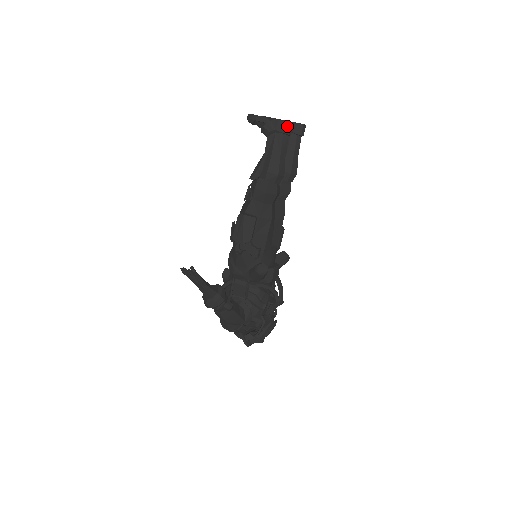
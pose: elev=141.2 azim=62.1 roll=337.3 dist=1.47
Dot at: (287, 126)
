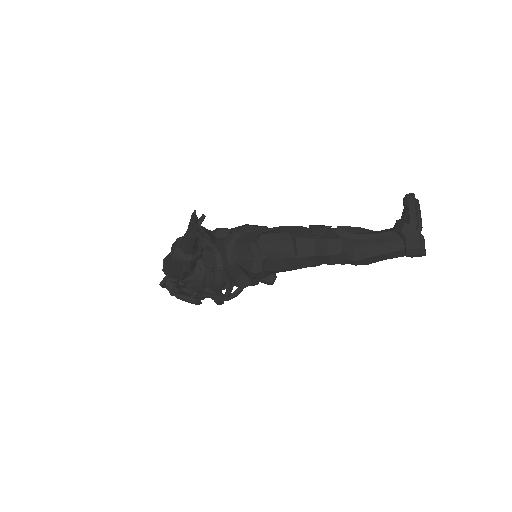
Dot at: (416, 251)
